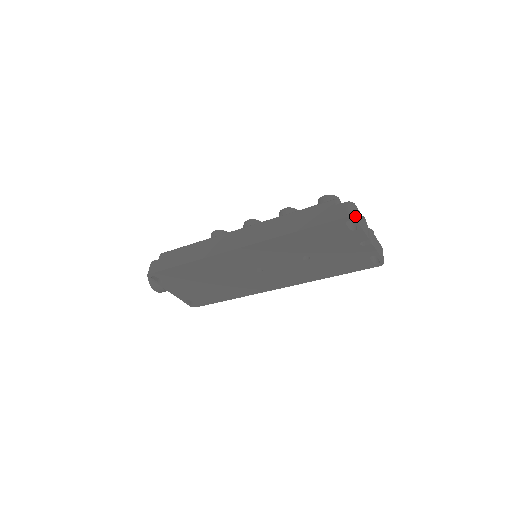
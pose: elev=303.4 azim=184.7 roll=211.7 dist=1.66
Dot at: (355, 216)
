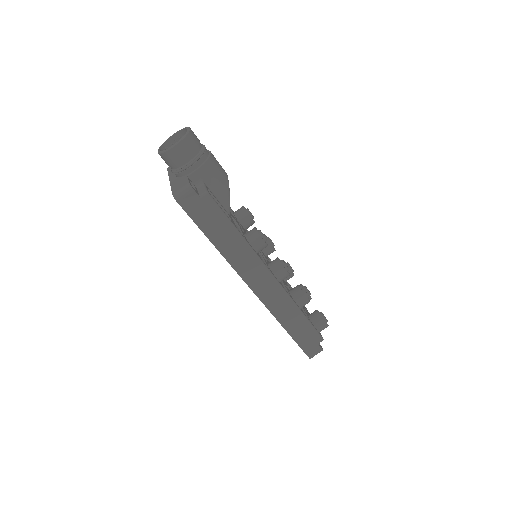
Dot at: (312, 357)
